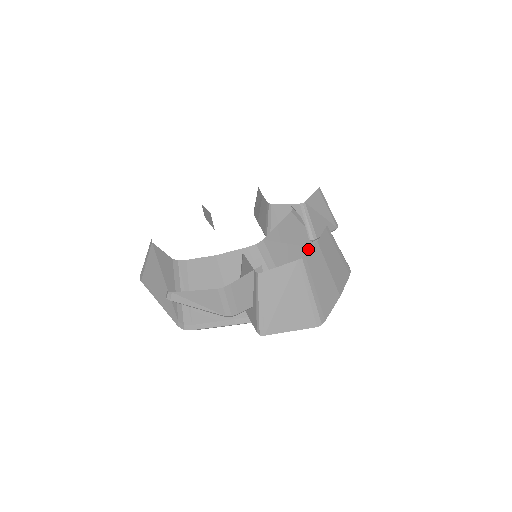
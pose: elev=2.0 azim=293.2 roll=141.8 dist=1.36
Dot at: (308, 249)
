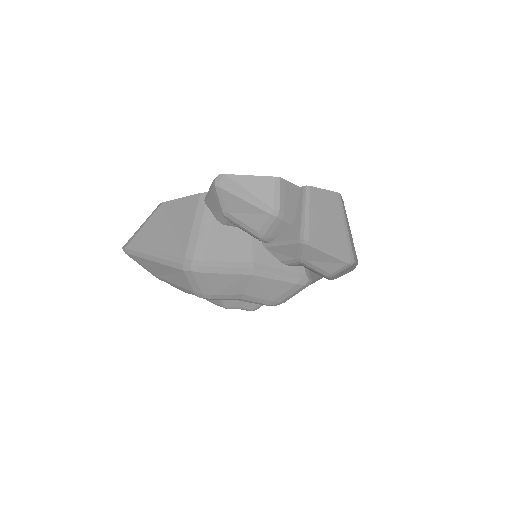
Dot at: occluded
